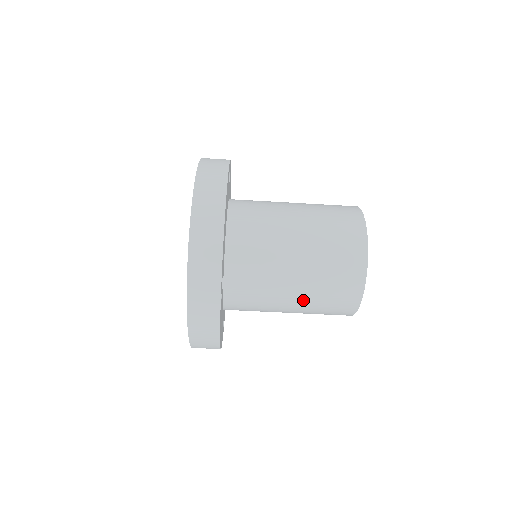
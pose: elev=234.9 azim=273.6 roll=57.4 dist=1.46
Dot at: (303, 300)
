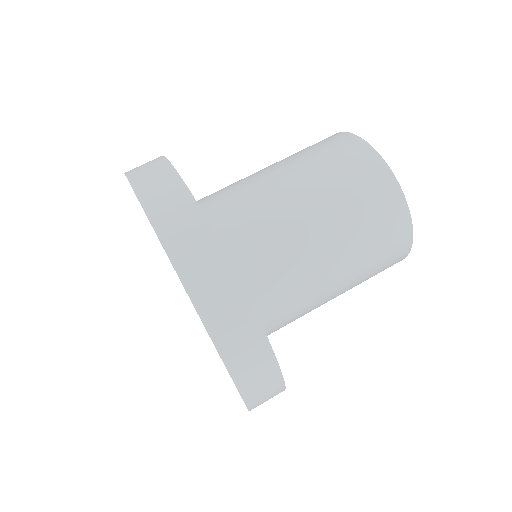
Dot at: (341, 246)
